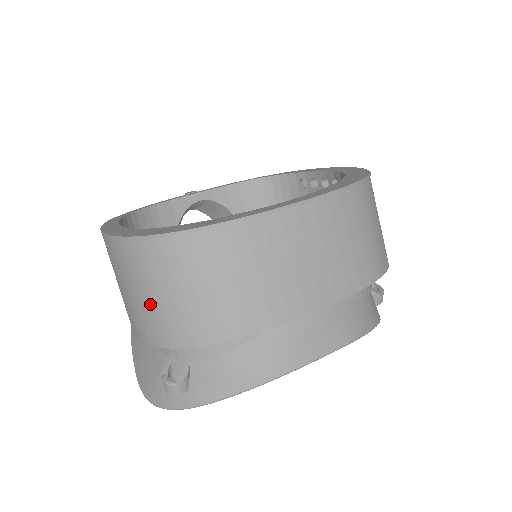
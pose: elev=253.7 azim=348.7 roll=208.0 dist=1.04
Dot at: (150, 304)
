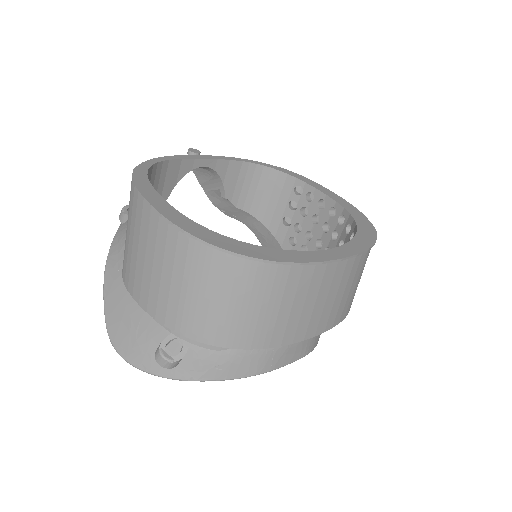
Dot at: (188, 298)
